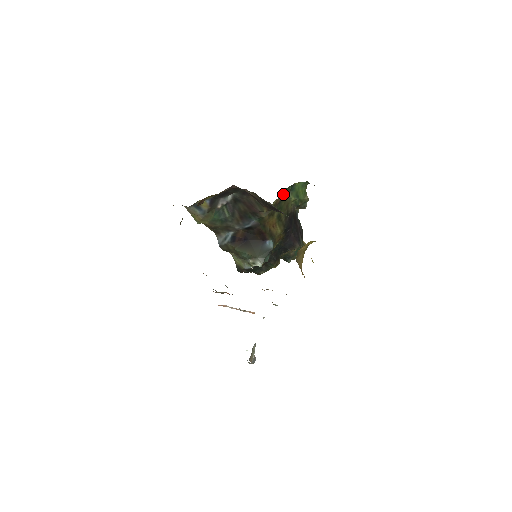
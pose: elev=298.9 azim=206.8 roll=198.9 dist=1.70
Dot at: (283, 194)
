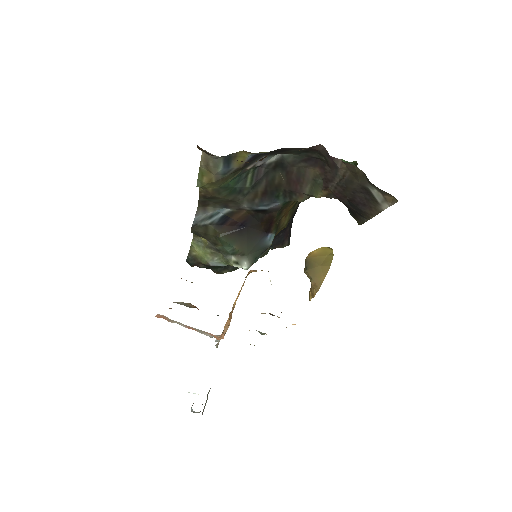
Dot at: occluded
